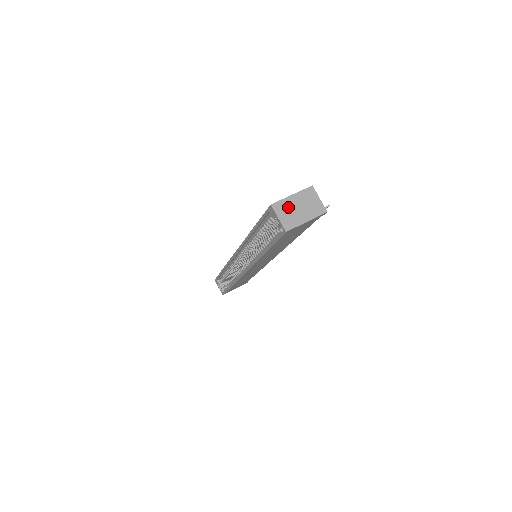
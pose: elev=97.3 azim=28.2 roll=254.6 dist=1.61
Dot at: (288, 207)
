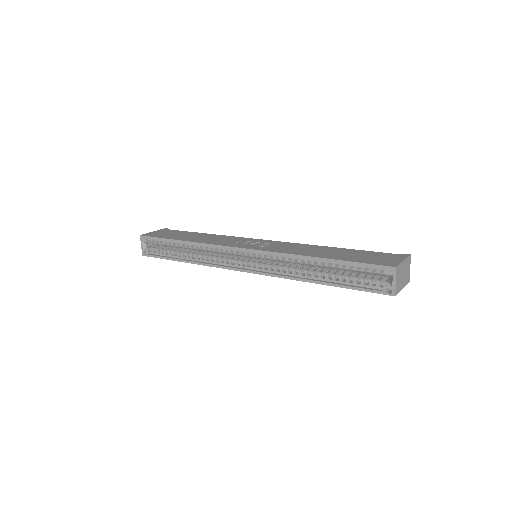
Dot at: (401, 272)
